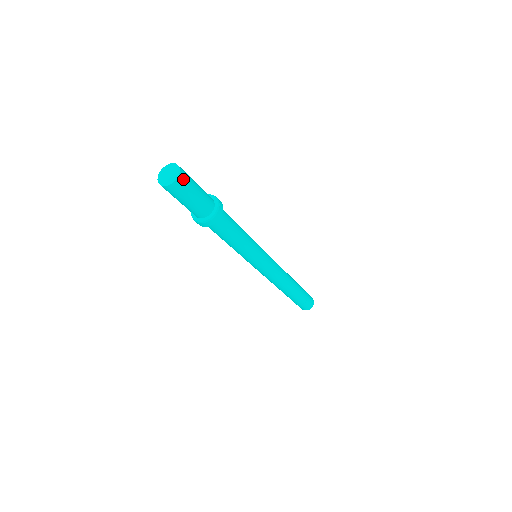
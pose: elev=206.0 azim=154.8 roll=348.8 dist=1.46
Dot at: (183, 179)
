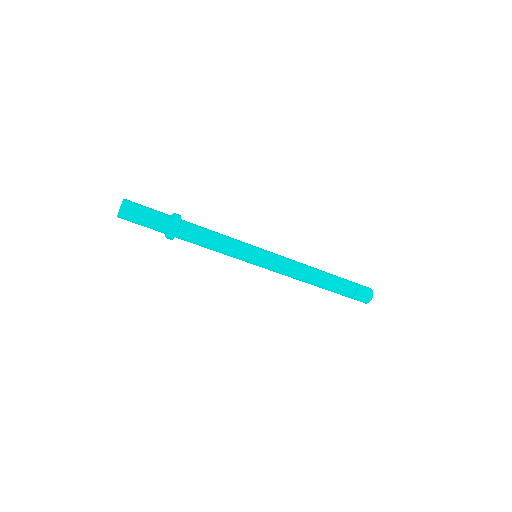
Dot at: (129, 201)
